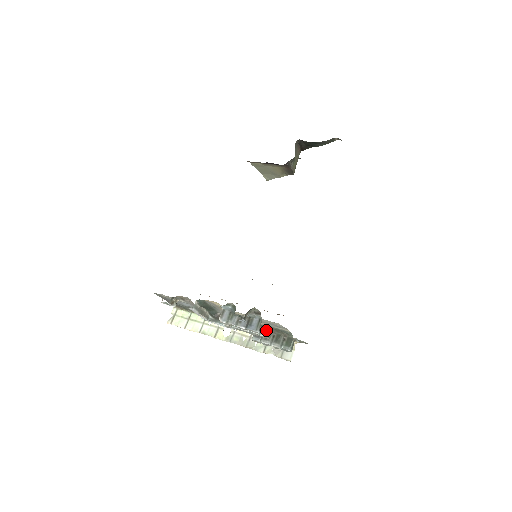
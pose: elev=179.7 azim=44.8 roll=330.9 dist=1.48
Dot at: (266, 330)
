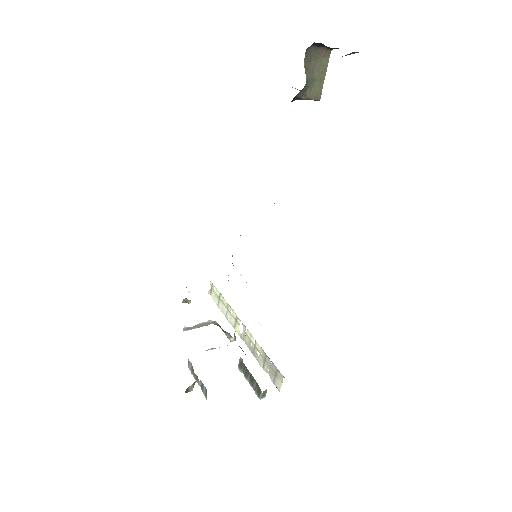
Dot at: (245, 366)
